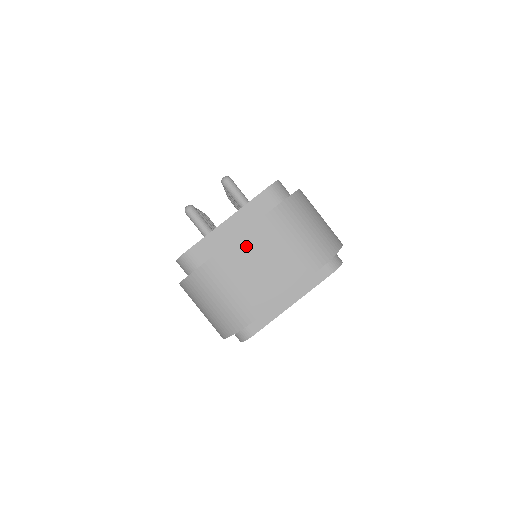
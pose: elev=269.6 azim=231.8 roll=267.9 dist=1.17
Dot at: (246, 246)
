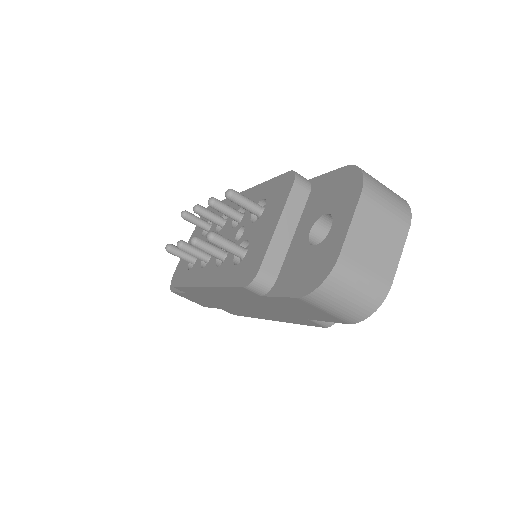
Dot at: (359, 230)
